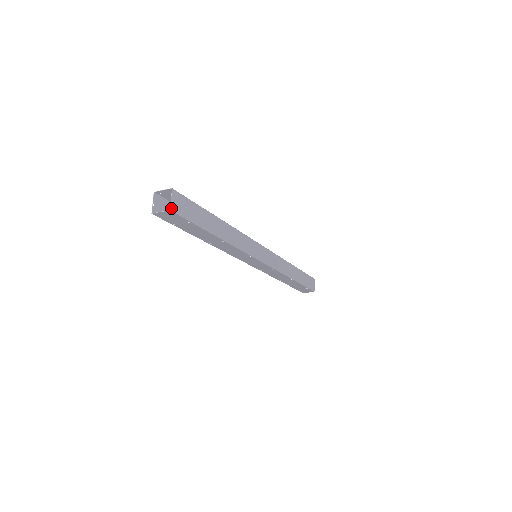
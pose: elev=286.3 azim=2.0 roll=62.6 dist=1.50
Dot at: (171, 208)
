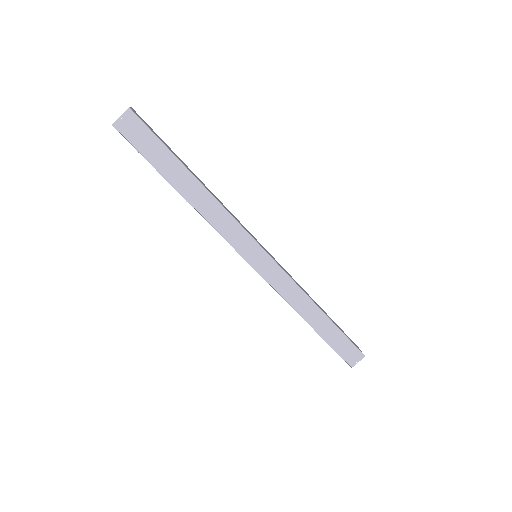
Dot at: (115, 124)
